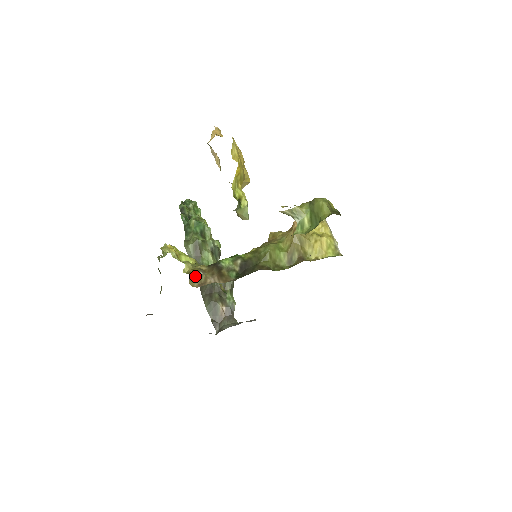
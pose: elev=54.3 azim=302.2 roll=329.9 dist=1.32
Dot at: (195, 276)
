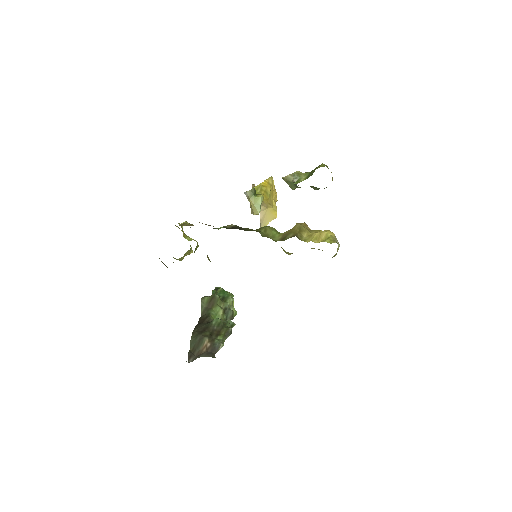
Dot at: occluded
